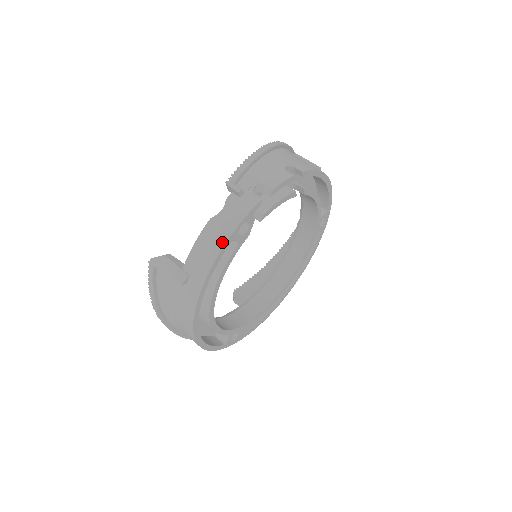
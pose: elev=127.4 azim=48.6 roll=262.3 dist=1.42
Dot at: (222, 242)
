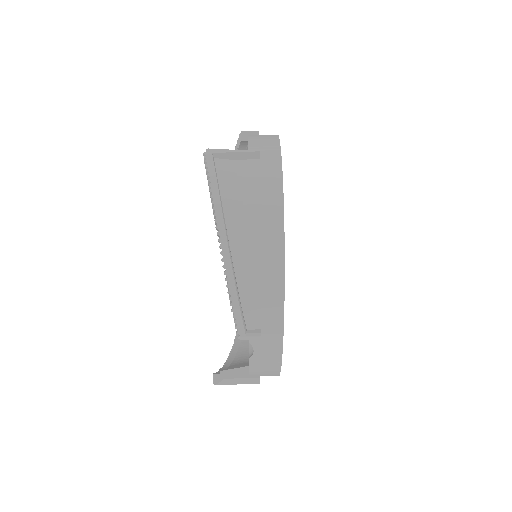
Dot at: (274, 135)
